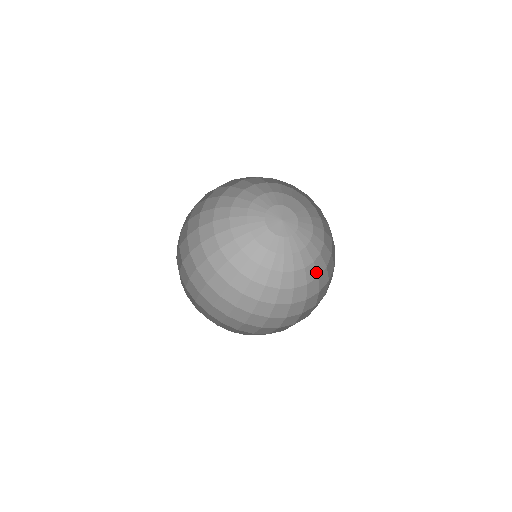
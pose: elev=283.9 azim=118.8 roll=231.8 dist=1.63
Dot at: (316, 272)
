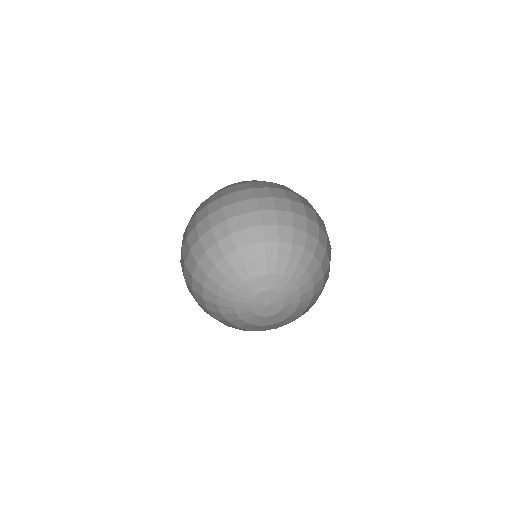
Dot at: (304, 313)
